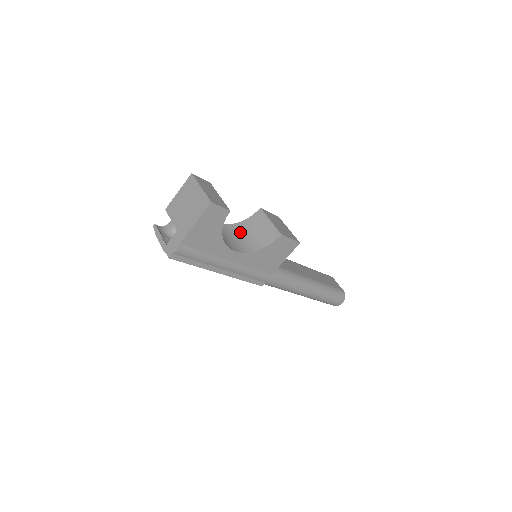
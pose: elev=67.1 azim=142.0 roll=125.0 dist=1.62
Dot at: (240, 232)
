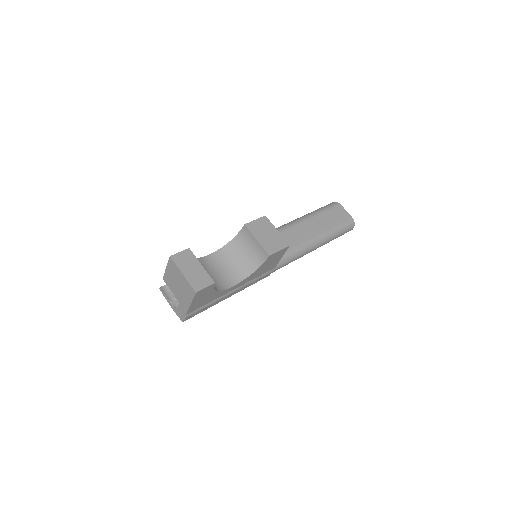
Dot at: (234, 254)
